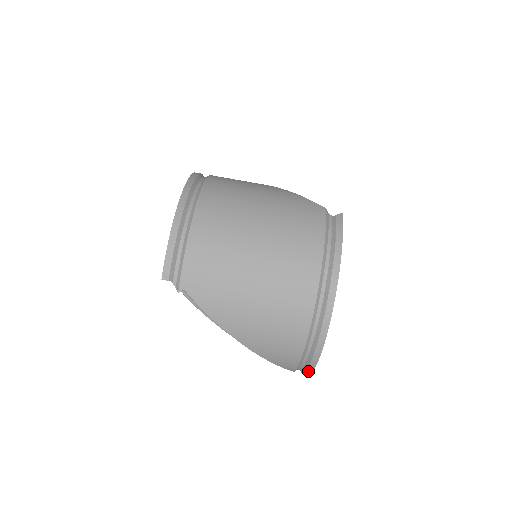
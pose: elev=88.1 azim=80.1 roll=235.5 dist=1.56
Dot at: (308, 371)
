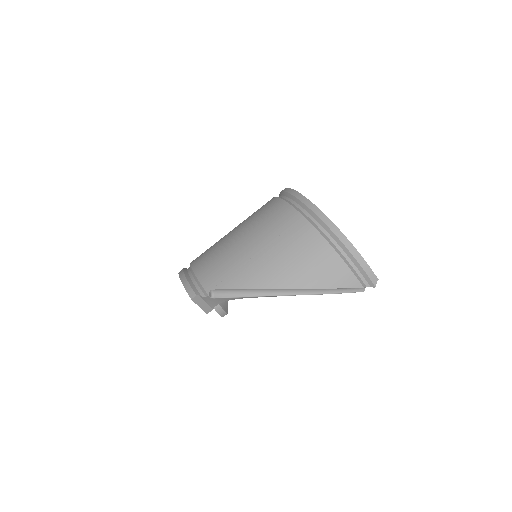
Dot at: (366, 269)
